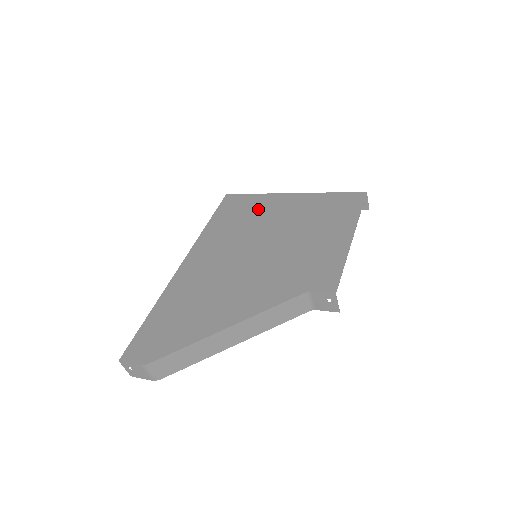
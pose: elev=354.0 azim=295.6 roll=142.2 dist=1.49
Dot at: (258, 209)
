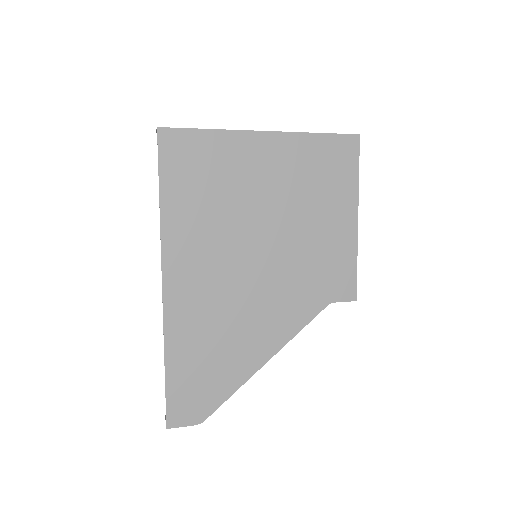
Dot at: (228, 168)
